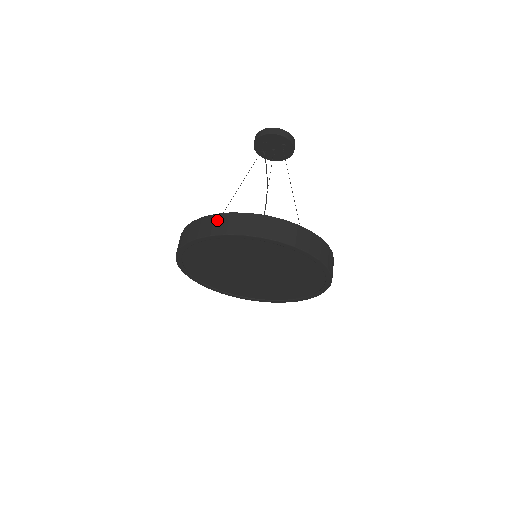
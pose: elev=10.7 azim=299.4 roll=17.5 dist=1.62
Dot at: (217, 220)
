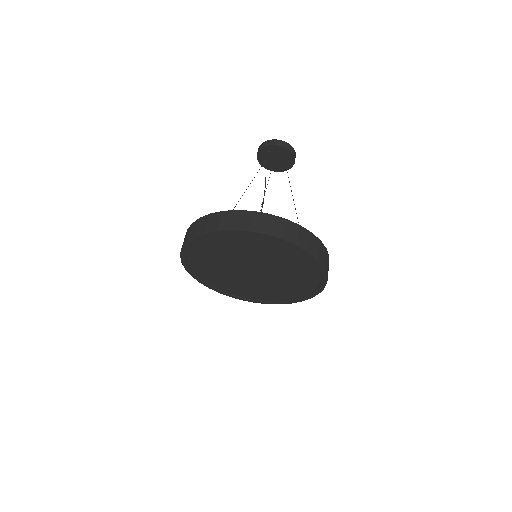
Dot at: (240, 216)
